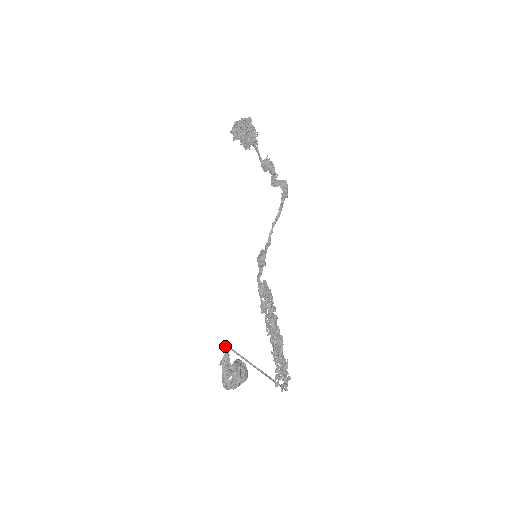
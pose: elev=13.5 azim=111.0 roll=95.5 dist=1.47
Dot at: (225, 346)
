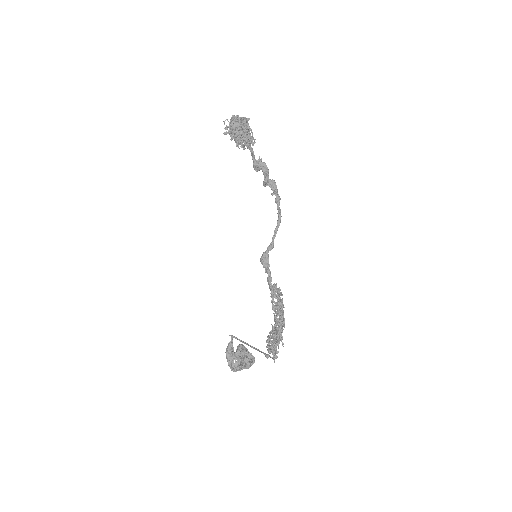
Dot at: (232, 337)
